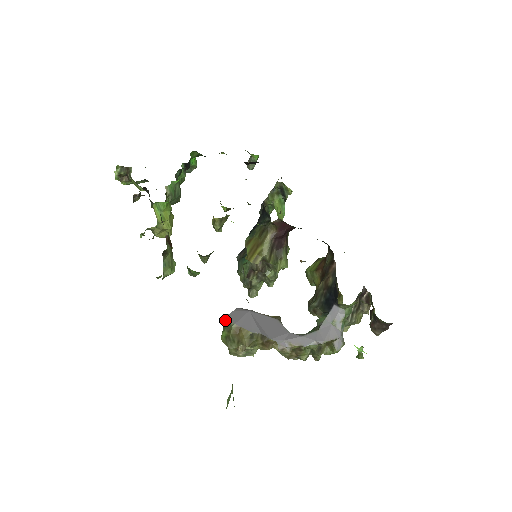
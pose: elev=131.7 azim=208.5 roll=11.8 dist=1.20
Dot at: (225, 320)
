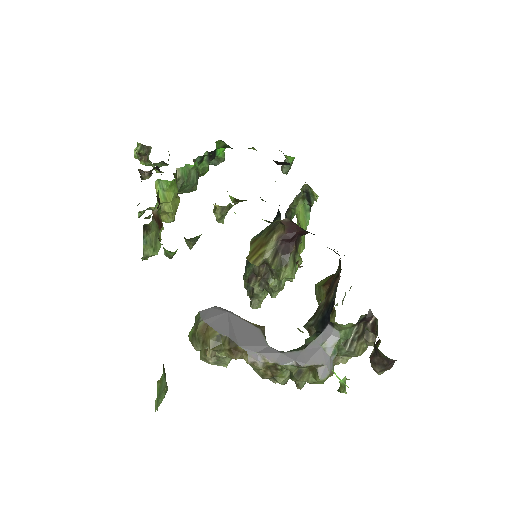
Dot at: (197, 315)
